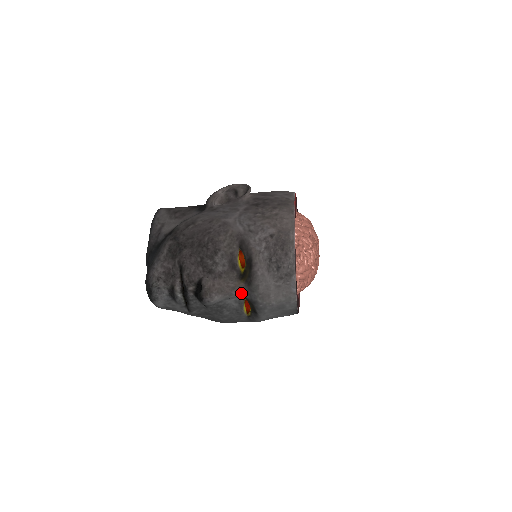
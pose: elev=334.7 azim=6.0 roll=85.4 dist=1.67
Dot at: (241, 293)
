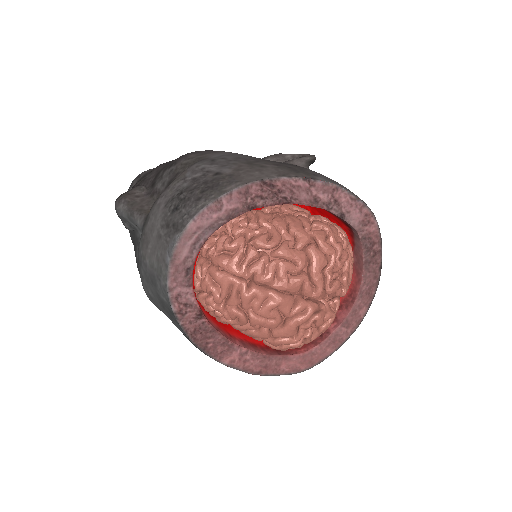
Dot at: (141, 222)
